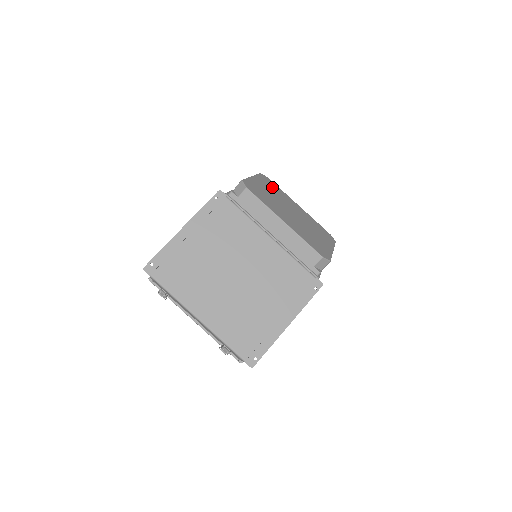
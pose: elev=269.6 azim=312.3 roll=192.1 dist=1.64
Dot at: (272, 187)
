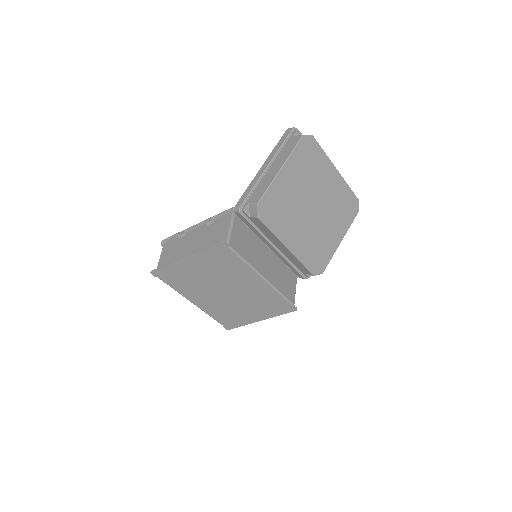
Dot at: (307, 163)
